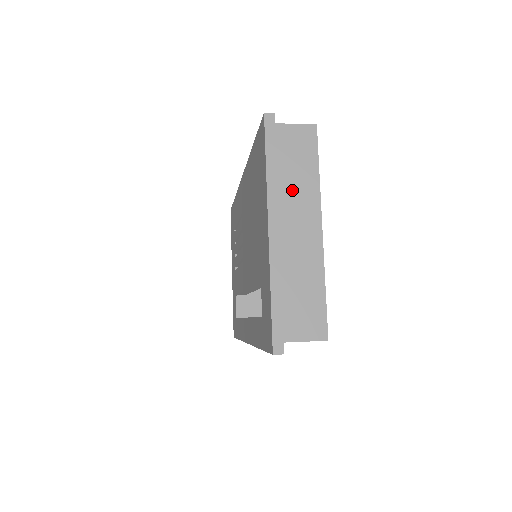
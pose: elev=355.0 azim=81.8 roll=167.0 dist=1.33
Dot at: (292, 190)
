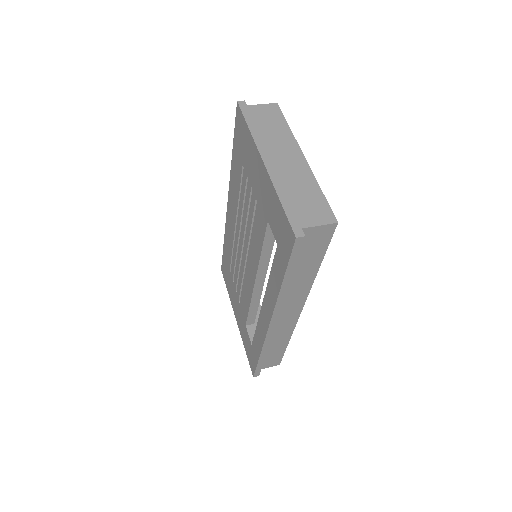
Dot at: (273, 138)
